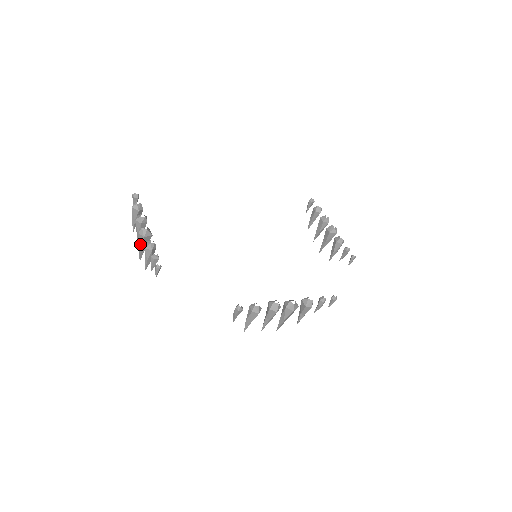
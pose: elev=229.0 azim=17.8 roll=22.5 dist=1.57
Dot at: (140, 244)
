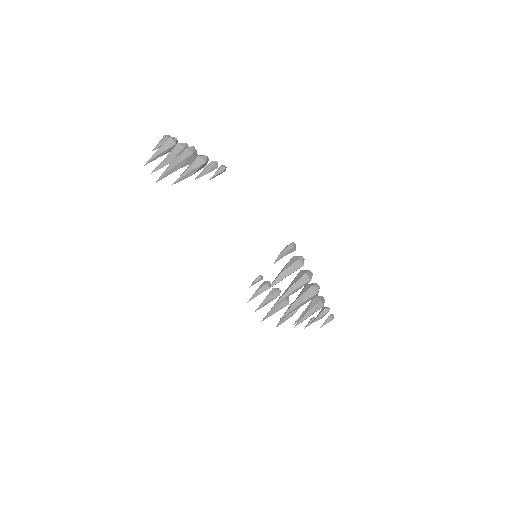
Dot at: (178, 161)
